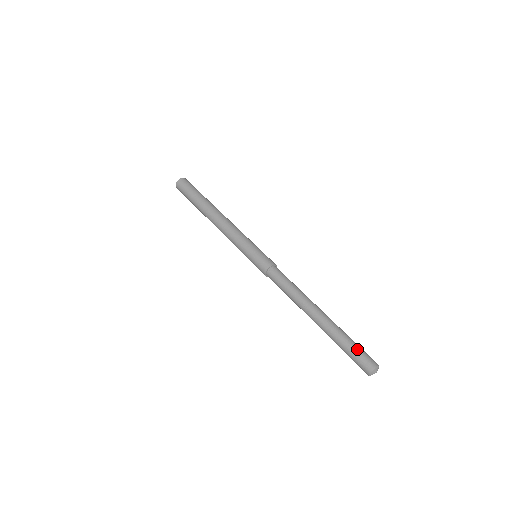
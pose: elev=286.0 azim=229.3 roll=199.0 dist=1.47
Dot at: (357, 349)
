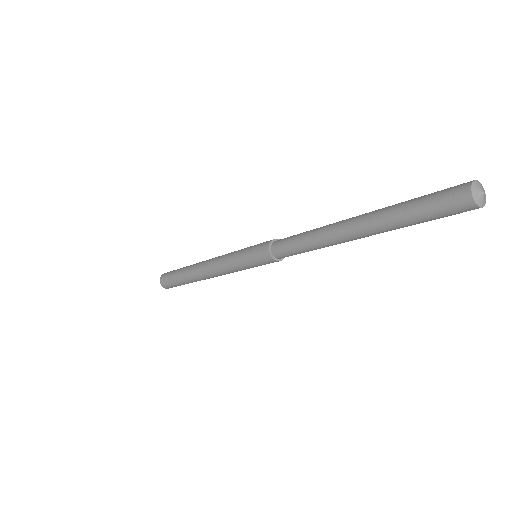
Dot at: (428, 194)
